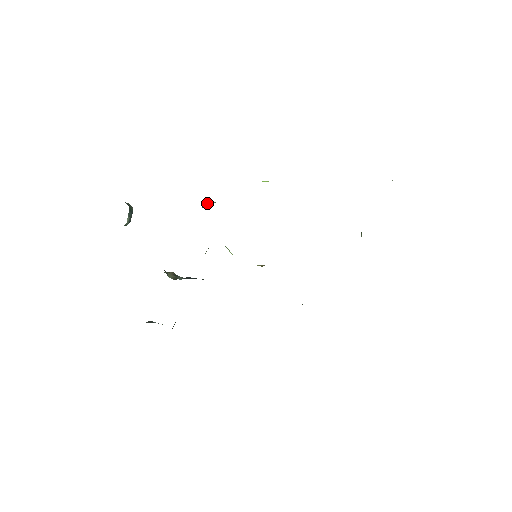
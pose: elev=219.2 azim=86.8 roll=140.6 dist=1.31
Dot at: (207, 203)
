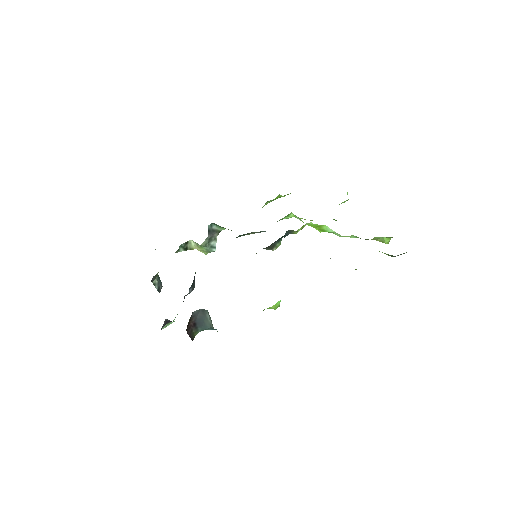
Dot at: (212, 233)
